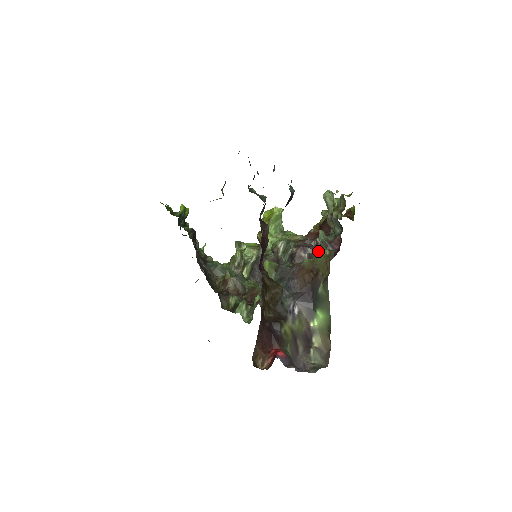
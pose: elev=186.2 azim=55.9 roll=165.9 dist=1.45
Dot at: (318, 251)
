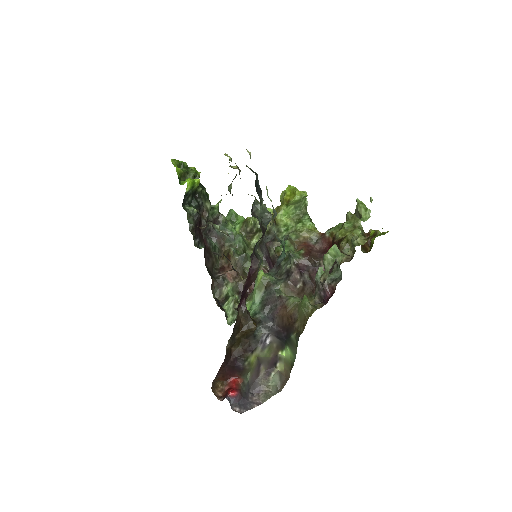
Dot at: (302, 303)
